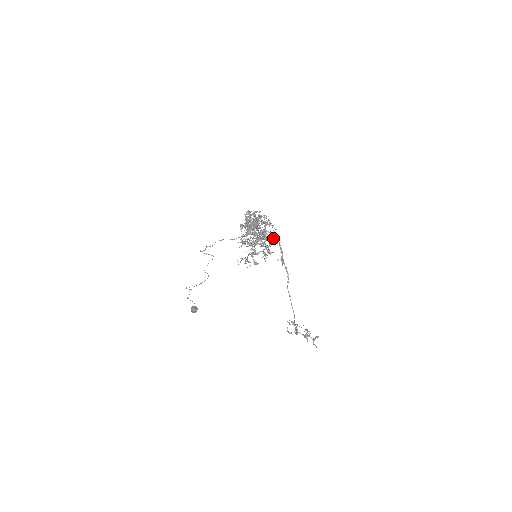
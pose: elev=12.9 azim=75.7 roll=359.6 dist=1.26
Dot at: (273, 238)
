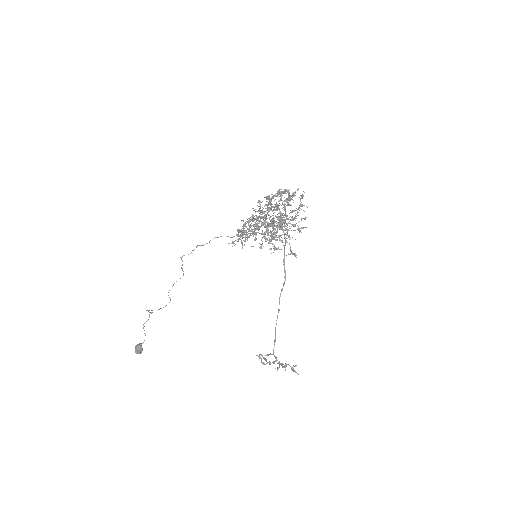
Dot at: occluded
